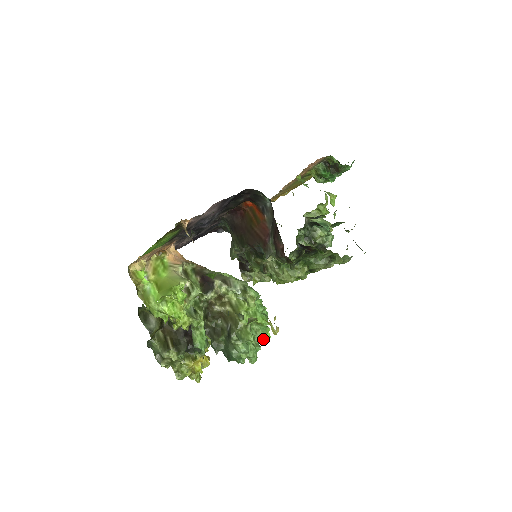
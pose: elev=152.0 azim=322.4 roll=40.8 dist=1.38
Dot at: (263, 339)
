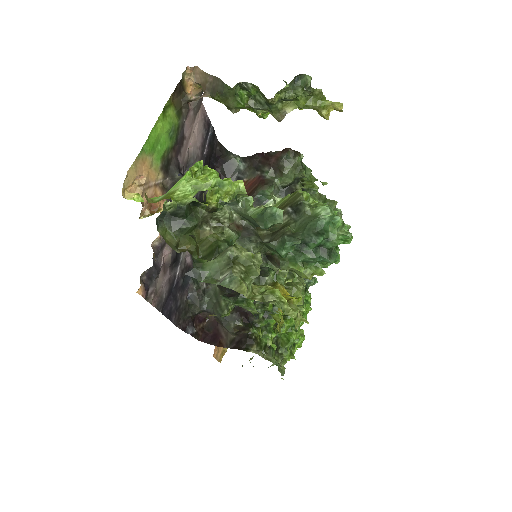
Dot at: occluded
